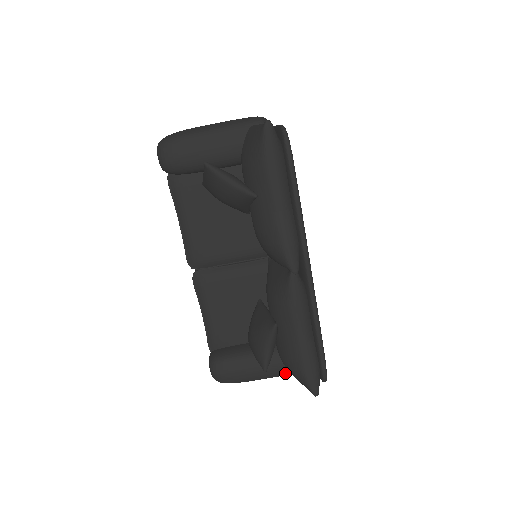
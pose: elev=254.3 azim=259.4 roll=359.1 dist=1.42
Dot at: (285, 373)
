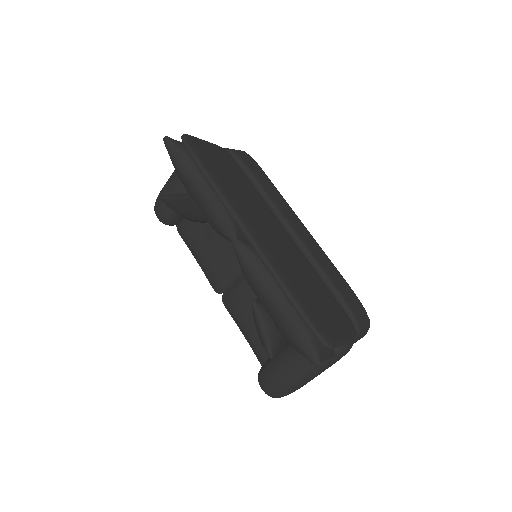
Dot at: occluded
